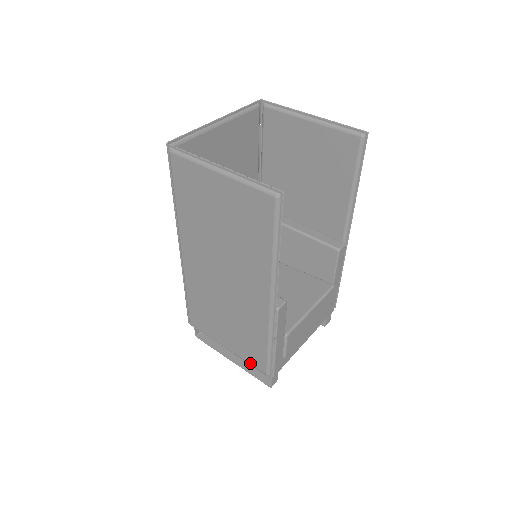
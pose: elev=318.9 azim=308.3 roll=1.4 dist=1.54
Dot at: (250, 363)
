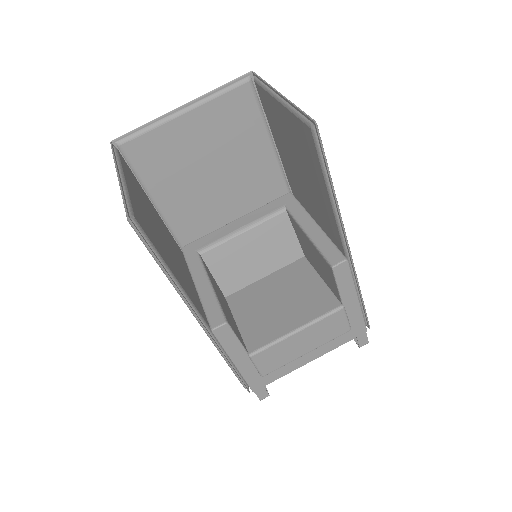
Dot at: occluded
